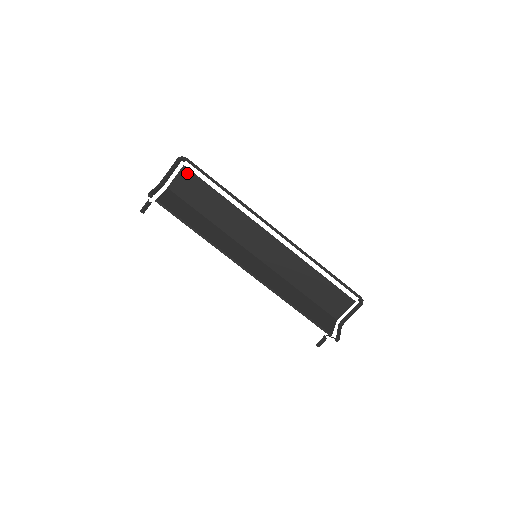
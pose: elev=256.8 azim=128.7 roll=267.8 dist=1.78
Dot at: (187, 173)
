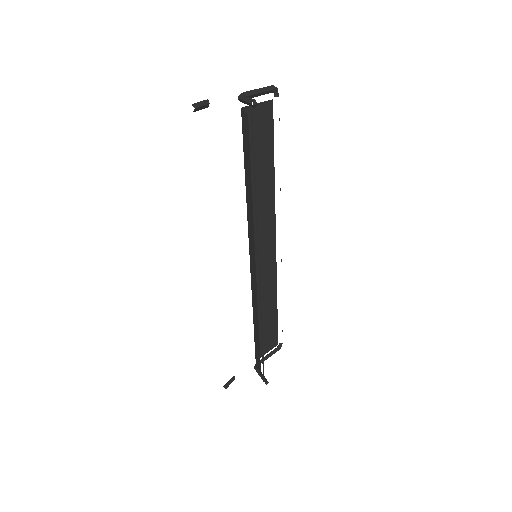
Dot at: (269, 111)
